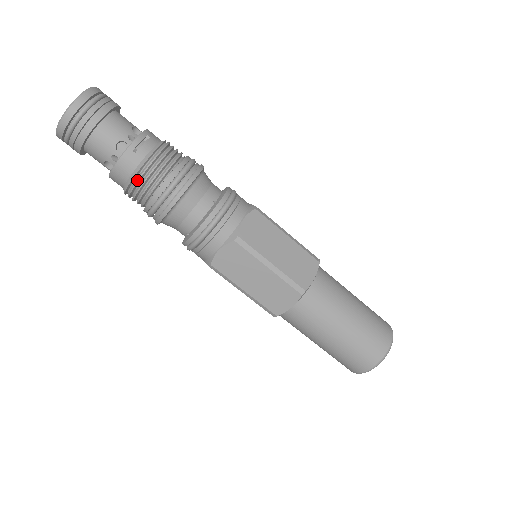
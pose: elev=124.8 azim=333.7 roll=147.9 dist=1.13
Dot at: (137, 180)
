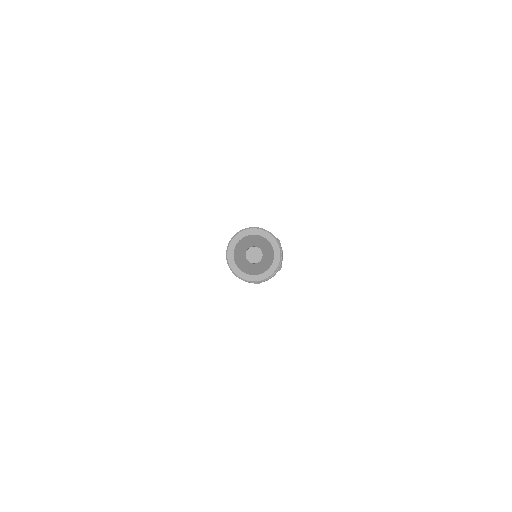
Dot at: occluded
